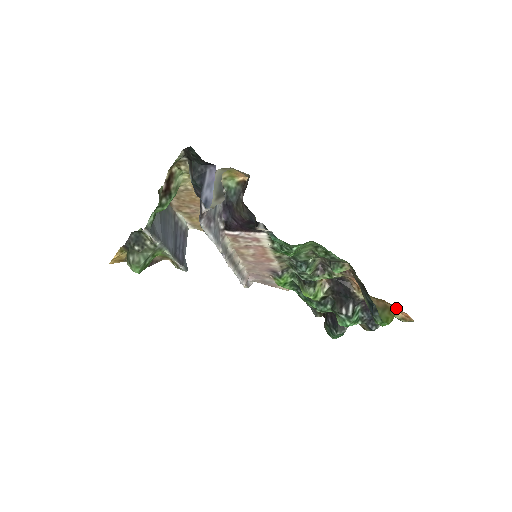
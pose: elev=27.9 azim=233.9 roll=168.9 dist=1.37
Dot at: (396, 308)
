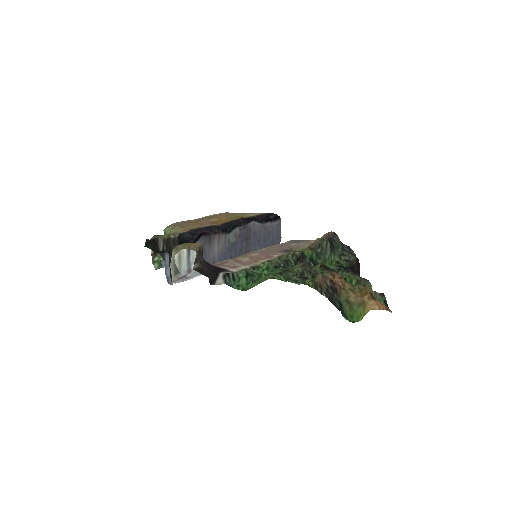
Dot at: (372, 304)
